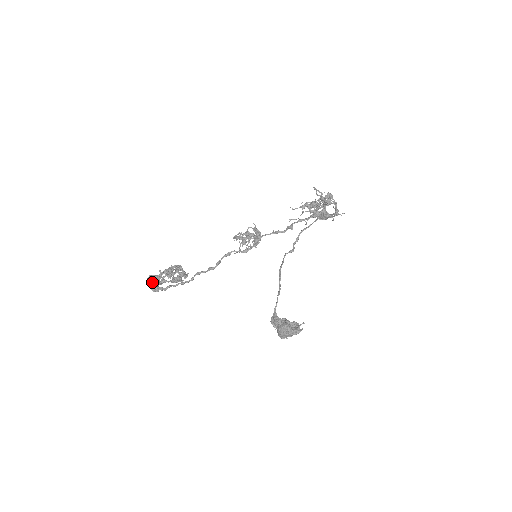
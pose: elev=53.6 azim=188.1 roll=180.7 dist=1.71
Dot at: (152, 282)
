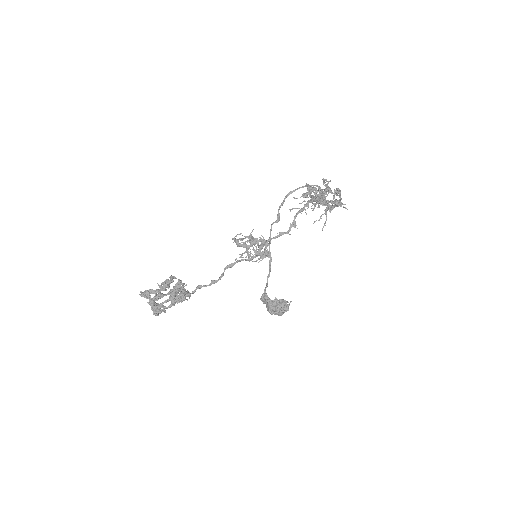
Dot at: (153, 306)
